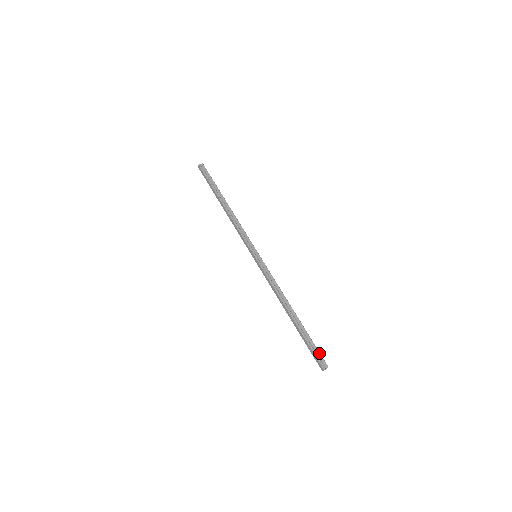
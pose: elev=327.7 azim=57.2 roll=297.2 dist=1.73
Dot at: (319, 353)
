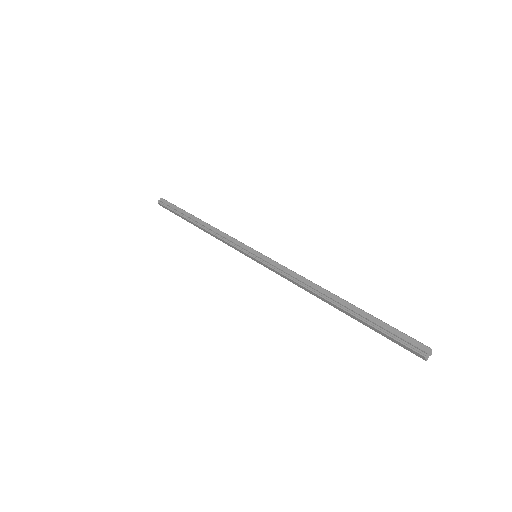
Dot at: (403, 334)
